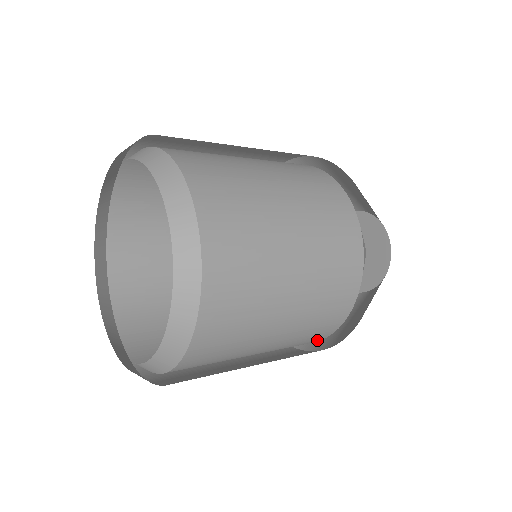
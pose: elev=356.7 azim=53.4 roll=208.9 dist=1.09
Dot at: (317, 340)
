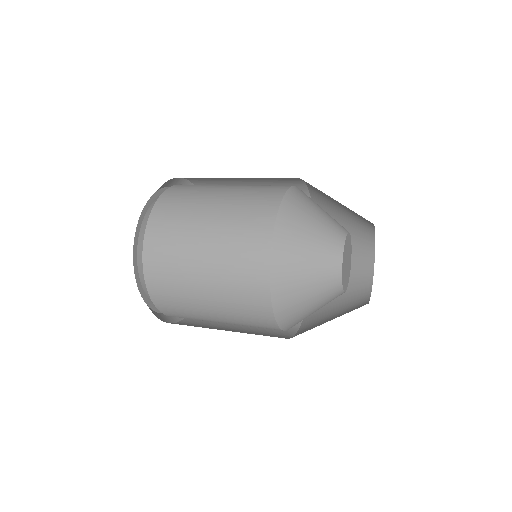
Dot at: (270, 322)
